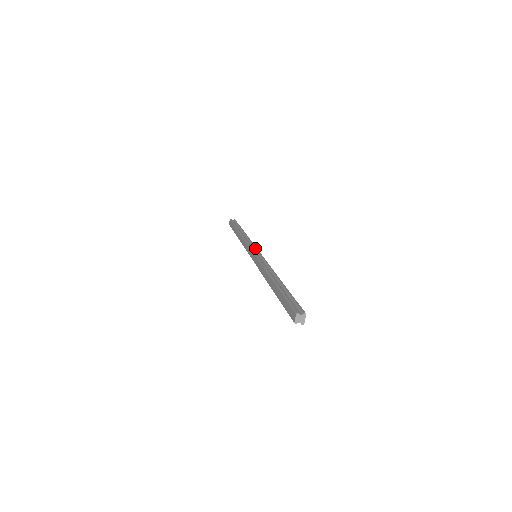
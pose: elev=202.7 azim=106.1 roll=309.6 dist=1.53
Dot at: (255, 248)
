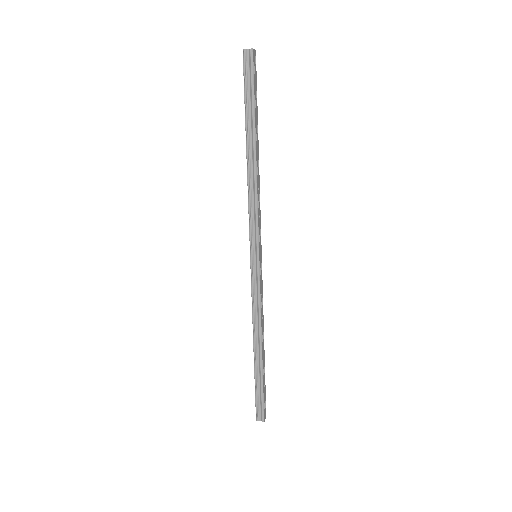
Dot at: (255, 241)
